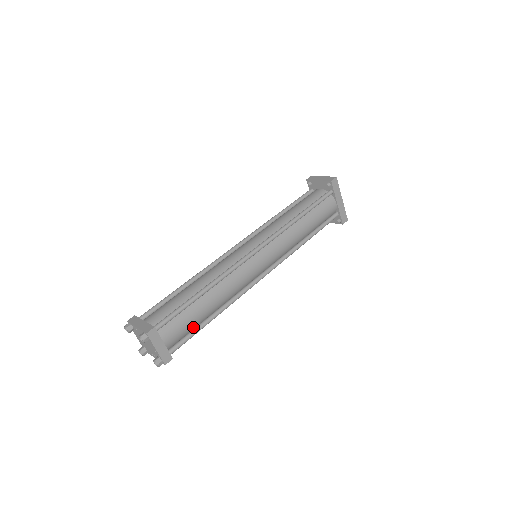
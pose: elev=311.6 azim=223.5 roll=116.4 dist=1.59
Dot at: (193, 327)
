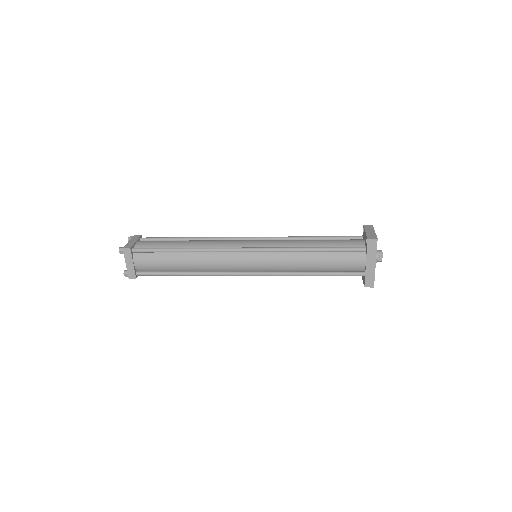
Dot at: (164, 269)
